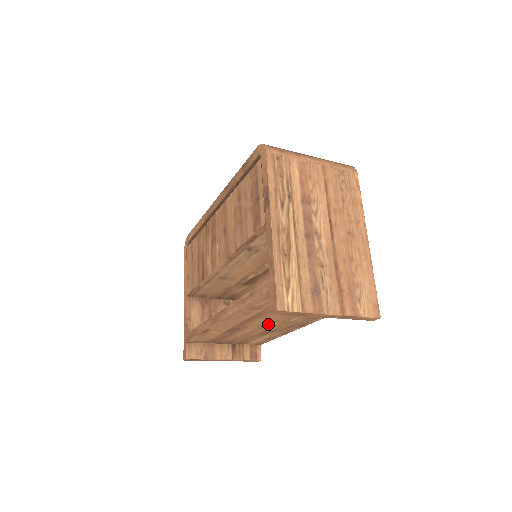
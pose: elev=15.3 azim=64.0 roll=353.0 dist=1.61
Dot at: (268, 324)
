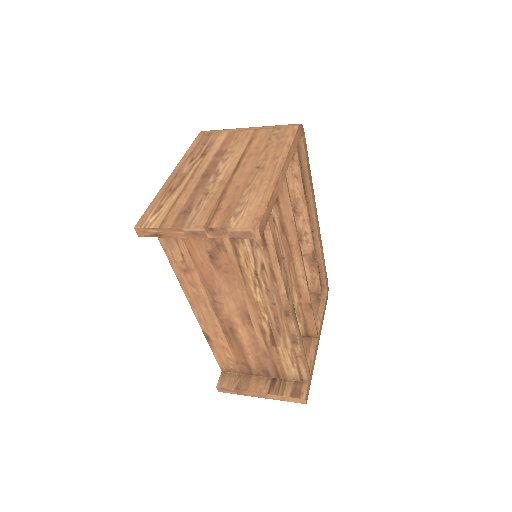
Dot at: (245, 313)
